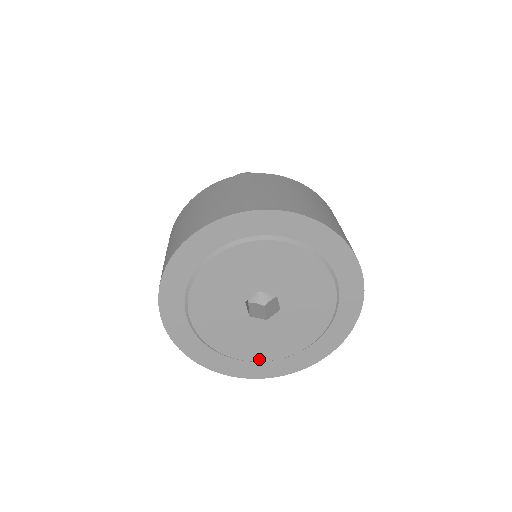
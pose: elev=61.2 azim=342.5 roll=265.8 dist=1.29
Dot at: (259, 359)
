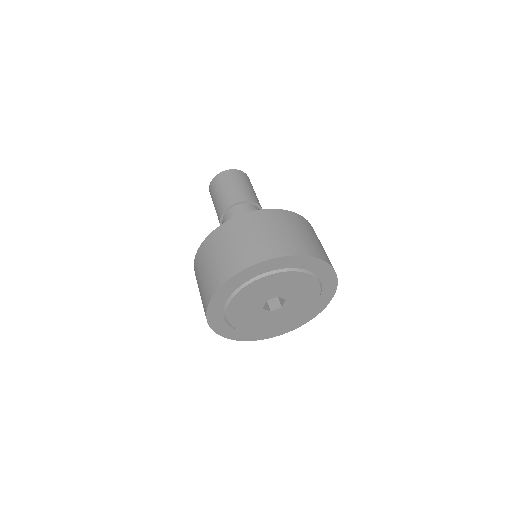
Dot at: (251, 331)
